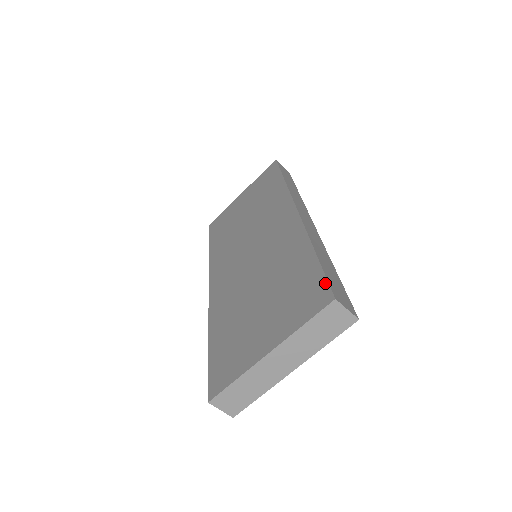
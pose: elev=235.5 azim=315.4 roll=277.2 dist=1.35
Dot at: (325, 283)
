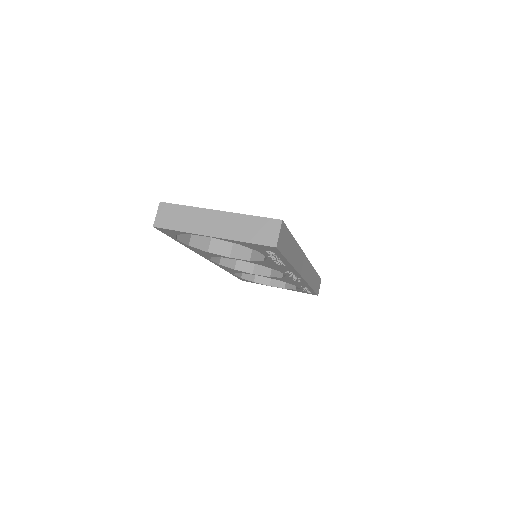
Dot at: (285, 226)
